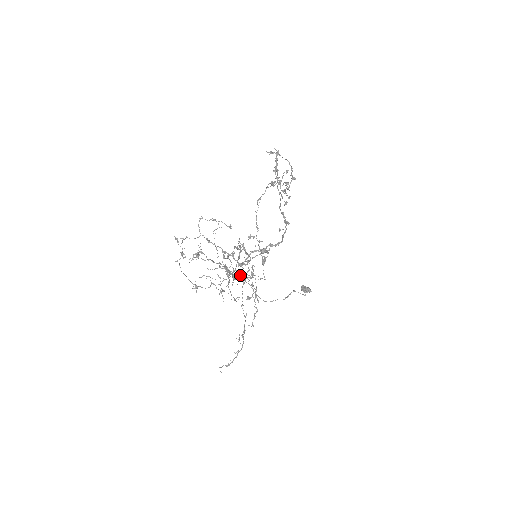
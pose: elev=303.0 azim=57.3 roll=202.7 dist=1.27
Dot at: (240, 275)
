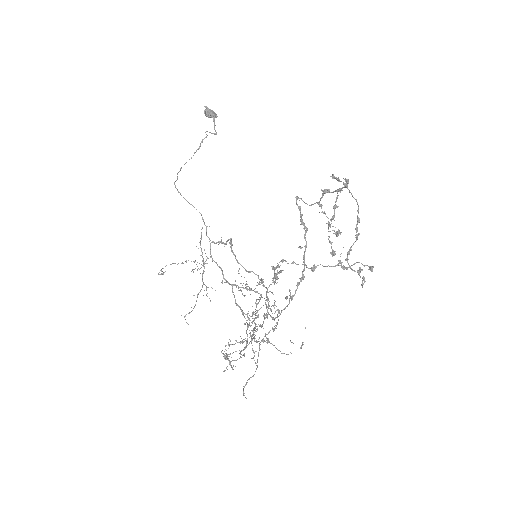
Dot at: (206, 232)
